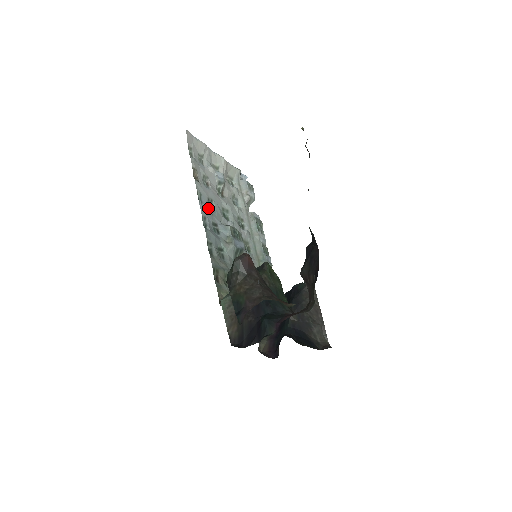
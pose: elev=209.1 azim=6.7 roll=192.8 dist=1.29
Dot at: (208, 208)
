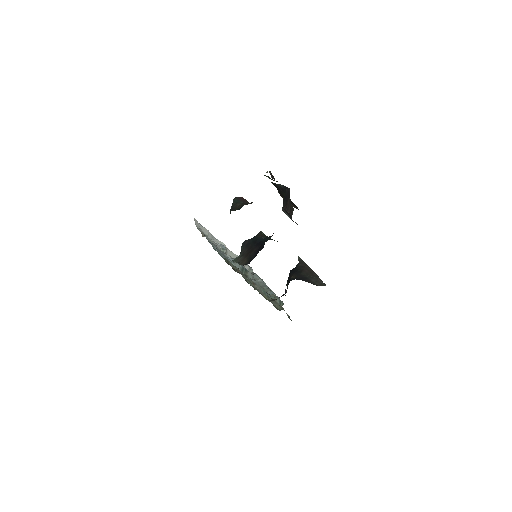
Dot at: occluded
